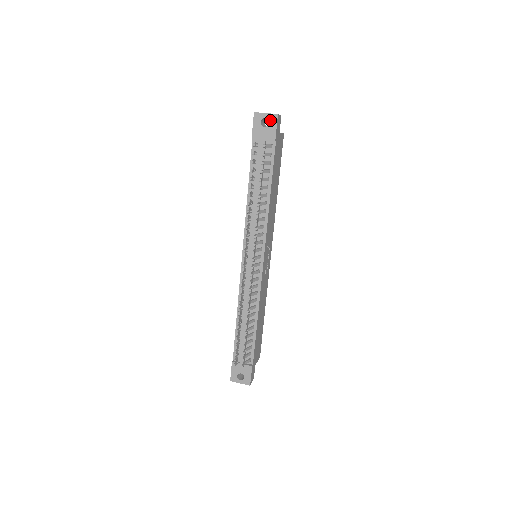
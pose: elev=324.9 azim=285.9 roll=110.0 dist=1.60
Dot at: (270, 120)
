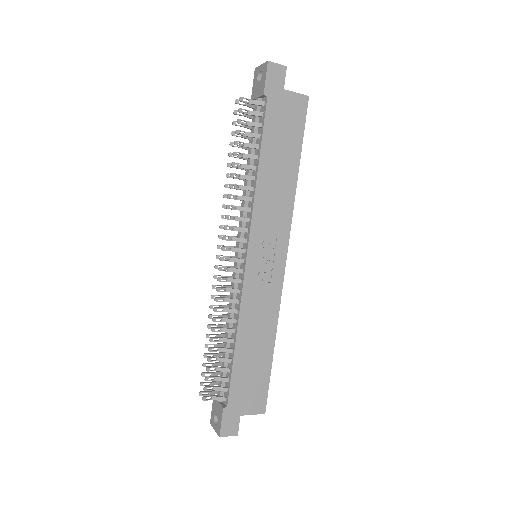
Dot at: (263, 71)
